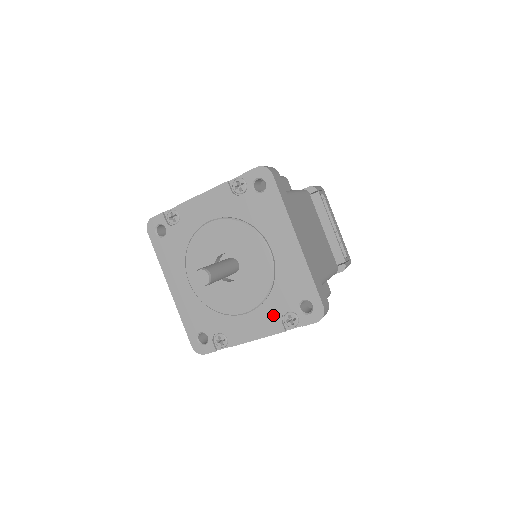
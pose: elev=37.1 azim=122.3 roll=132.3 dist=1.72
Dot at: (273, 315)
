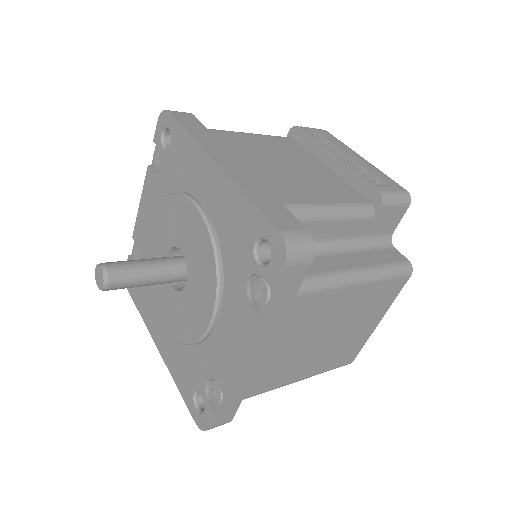
Dot at: (238, 301)
